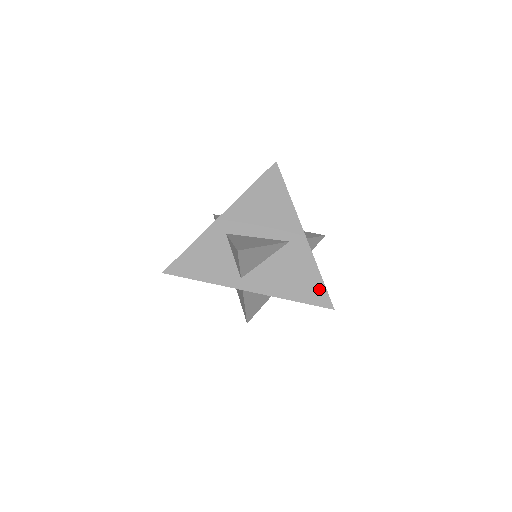
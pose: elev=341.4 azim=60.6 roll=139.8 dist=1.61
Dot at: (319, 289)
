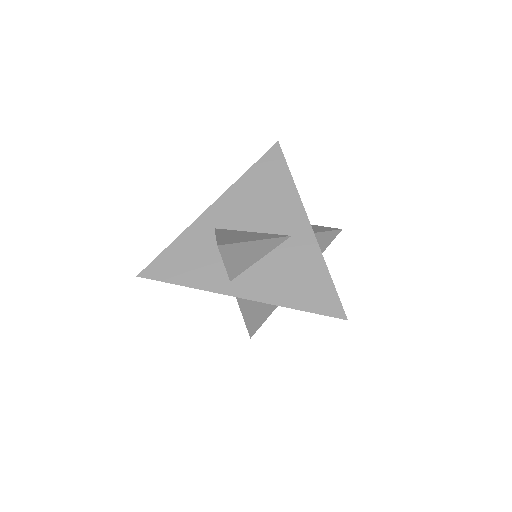
Dot at: (328, 294)
